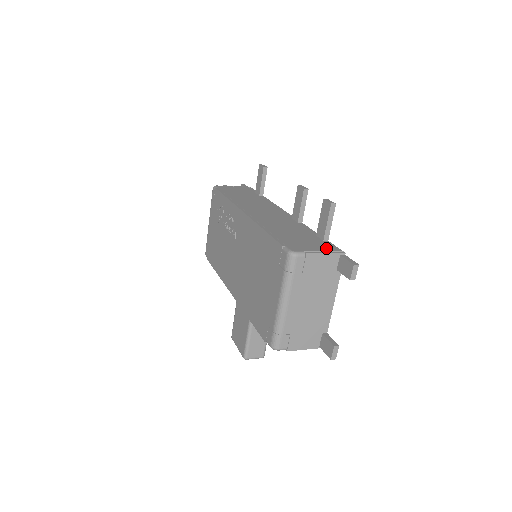
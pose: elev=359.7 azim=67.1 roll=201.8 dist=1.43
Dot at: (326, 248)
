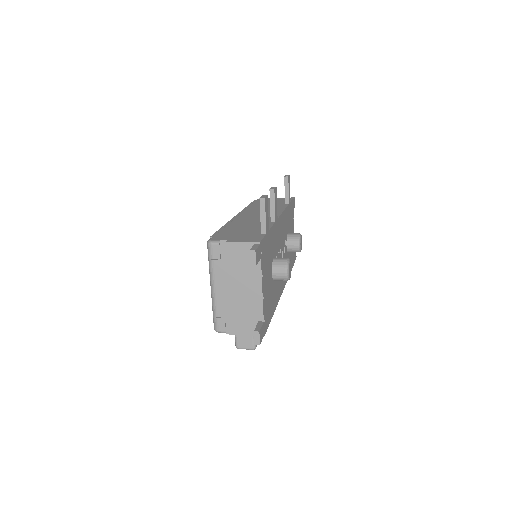
Dot at: (248, 238)
